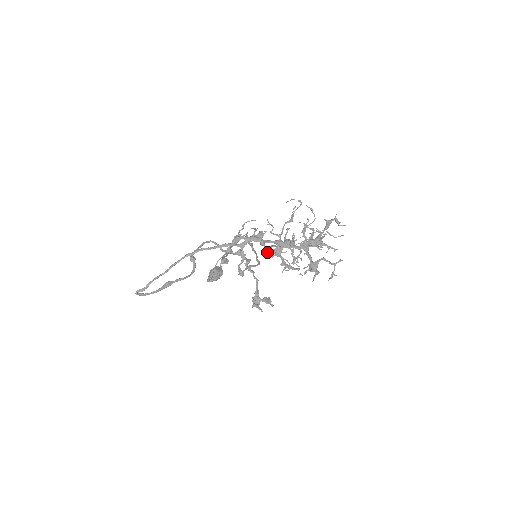
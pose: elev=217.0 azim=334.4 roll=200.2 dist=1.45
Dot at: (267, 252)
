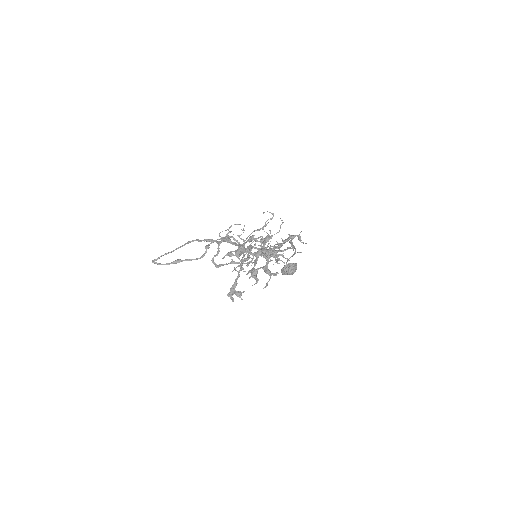
Dot at: occluded
